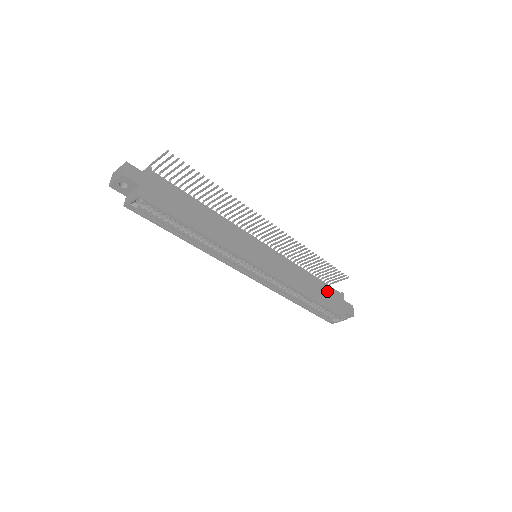
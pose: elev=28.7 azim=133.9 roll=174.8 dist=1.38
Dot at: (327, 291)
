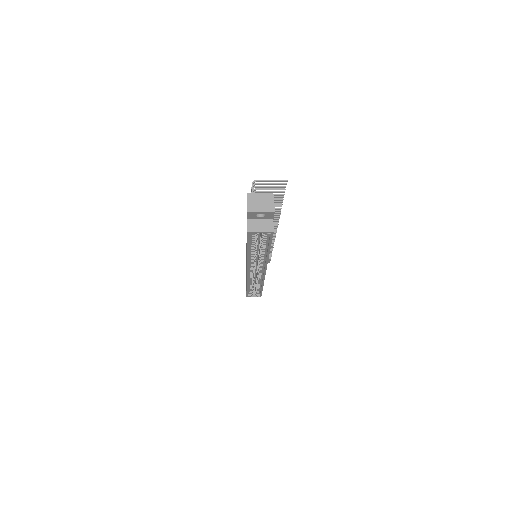
Dot at: occluded
